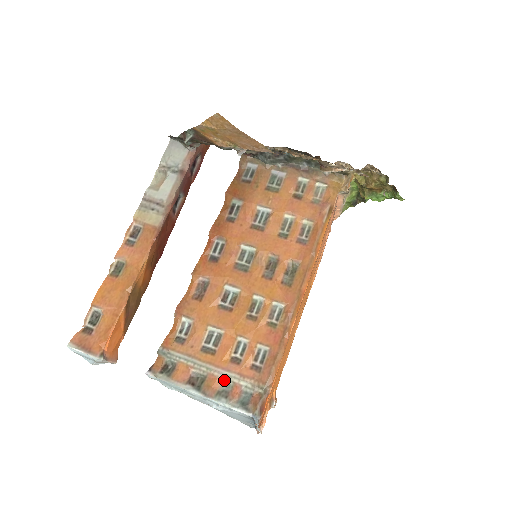
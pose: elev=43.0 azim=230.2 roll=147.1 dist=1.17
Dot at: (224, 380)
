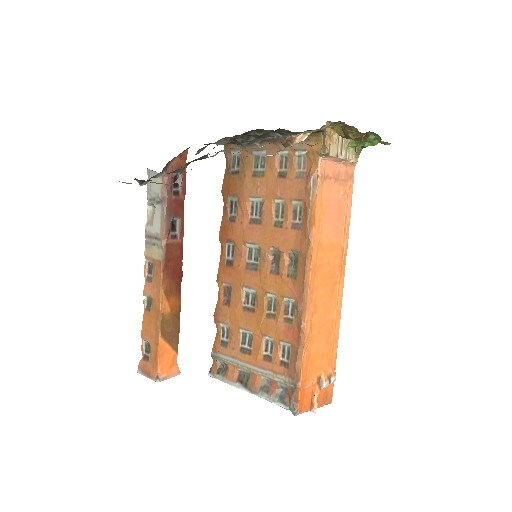
Dot at: (263, 377)
